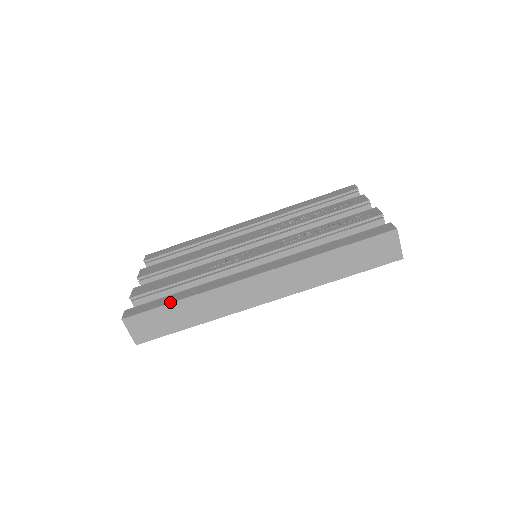
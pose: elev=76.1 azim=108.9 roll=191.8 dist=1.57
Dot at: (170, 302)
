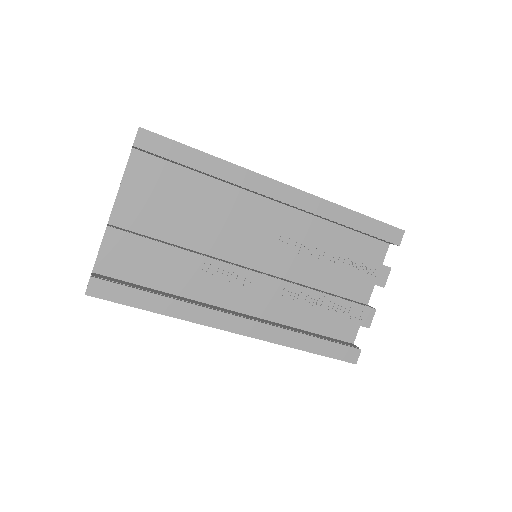
Dot at: (144, 309)
